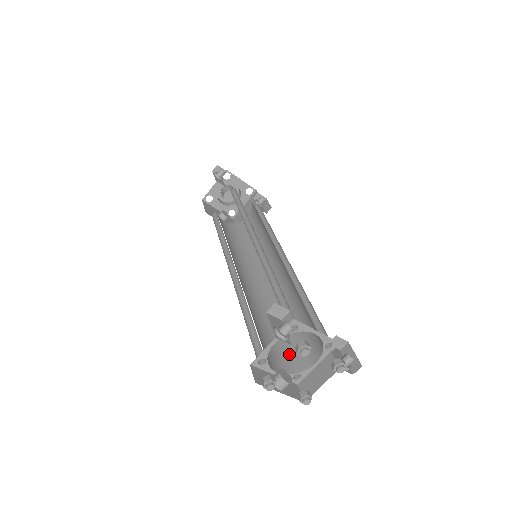
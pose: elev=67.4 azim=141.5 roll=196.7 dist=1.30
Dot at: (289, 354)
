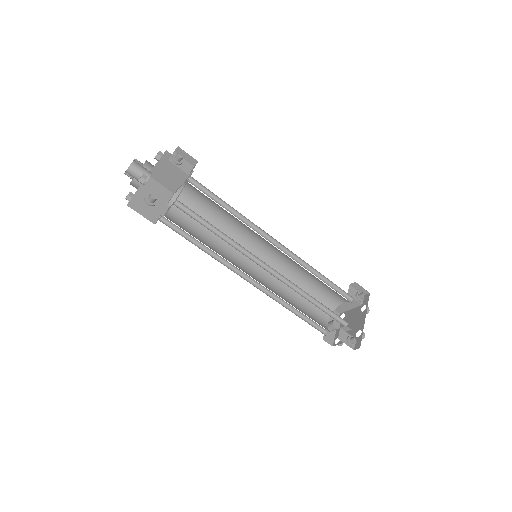
Dot at: (322, 302)
